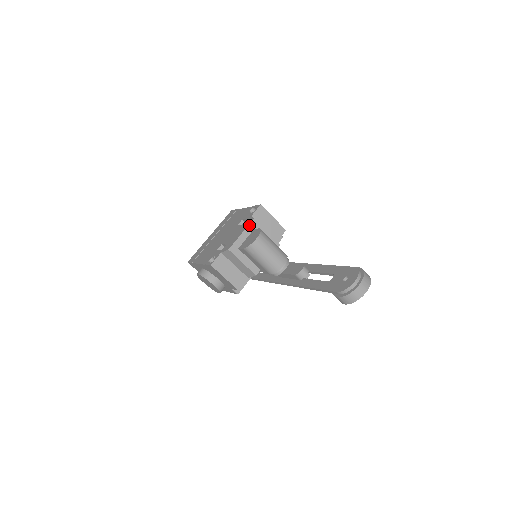
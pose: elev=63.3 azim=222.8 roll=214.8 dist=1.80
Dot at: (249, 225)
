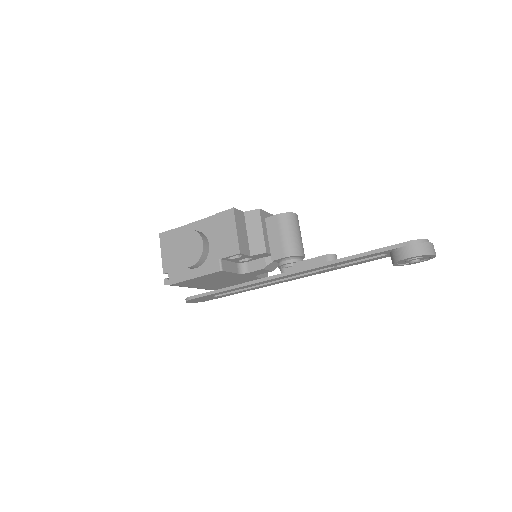
Dot at: occluded
